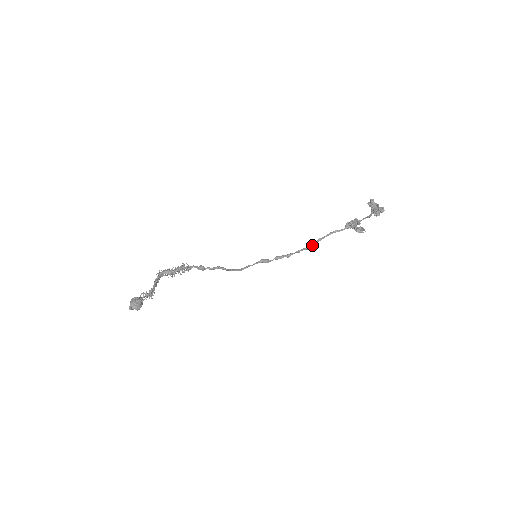
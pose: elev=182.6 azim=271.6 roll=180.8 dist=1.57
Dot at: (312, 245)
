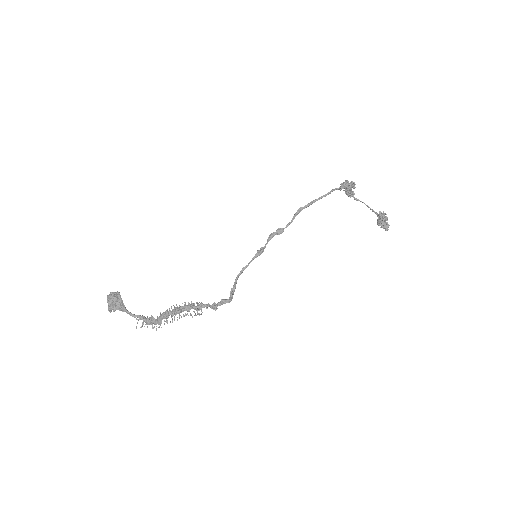
Dot at: (302, 209)
